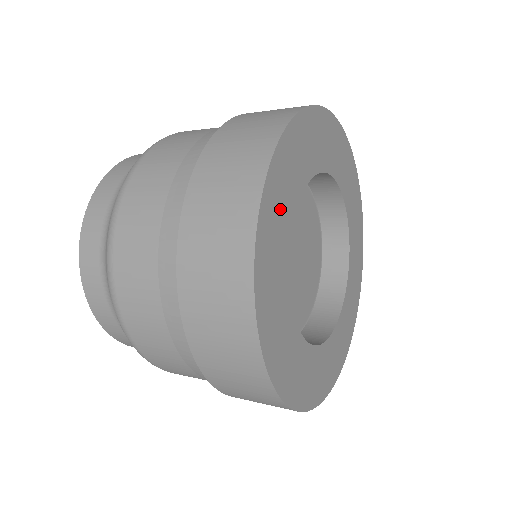
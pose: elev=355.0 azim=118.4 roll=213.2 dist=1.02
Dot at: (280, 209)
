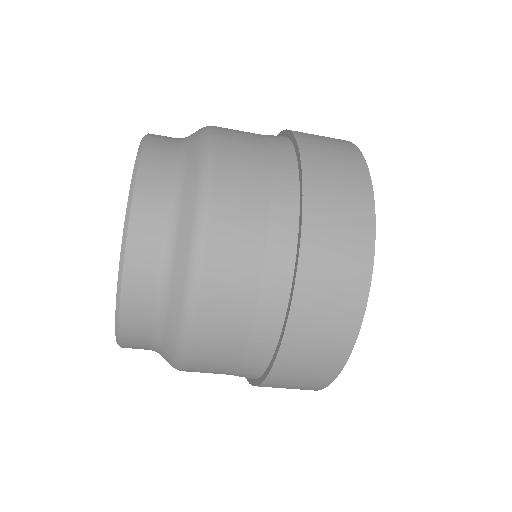
Dot at: occluded
